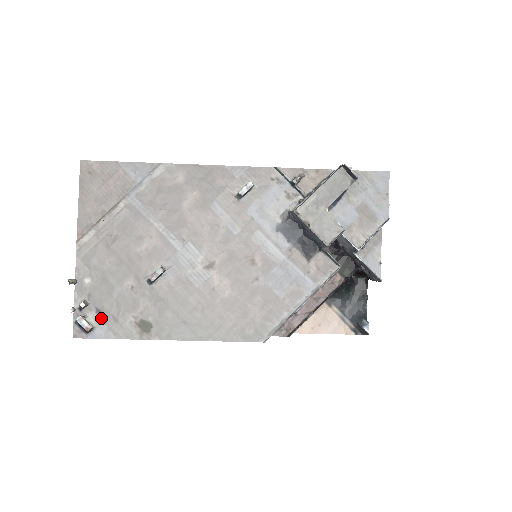
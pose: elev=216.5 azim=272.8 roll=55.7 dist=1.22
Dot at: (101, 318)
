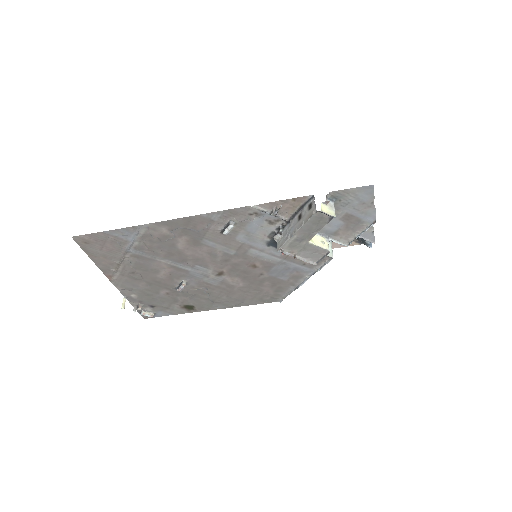
Dot at: (156, 309)
